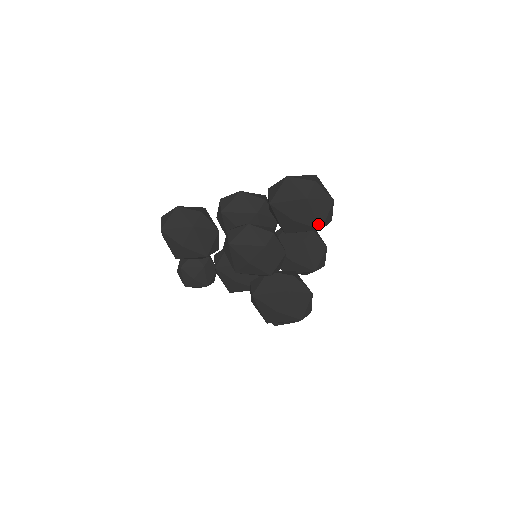
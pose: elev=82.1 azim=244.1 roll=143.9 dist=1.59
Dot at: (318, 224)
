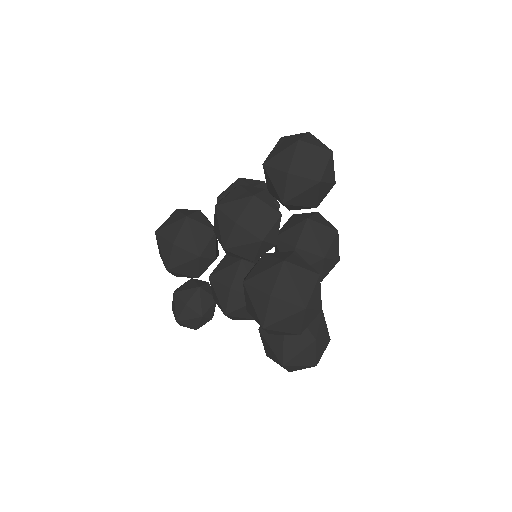
Dot at: (315, 174)
